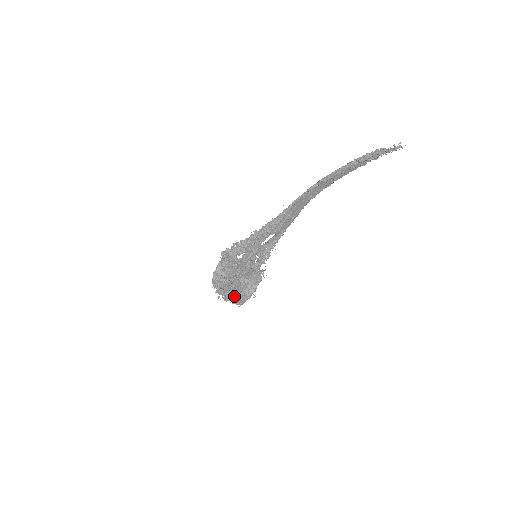
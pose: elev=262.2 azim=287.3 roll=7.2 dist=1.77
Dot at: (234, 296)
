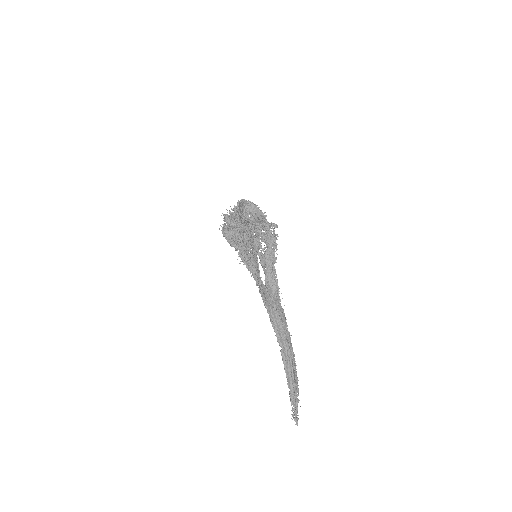
Dot at: occluded
